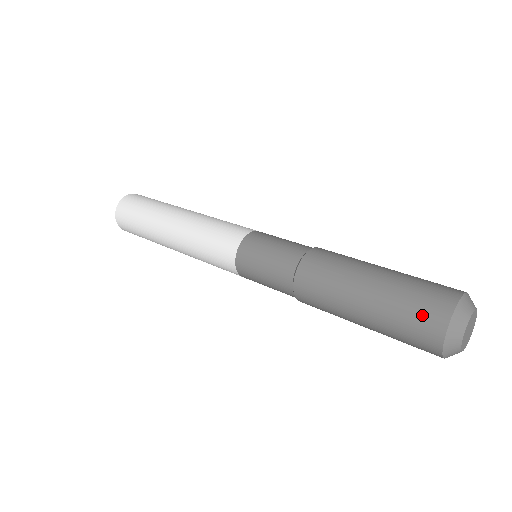
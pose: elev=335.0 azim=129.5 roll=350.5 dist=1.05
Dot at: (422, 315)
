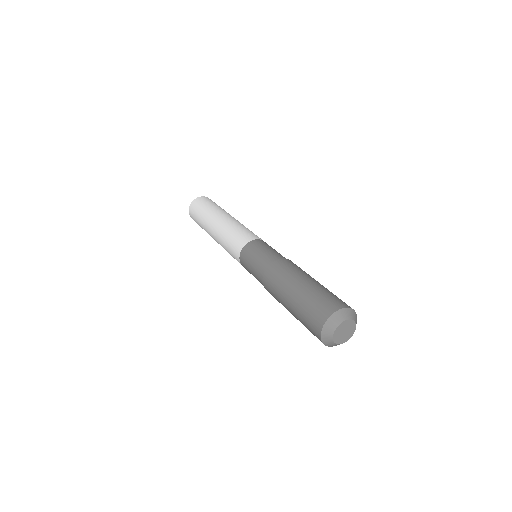
Dot at: (327, 302)
